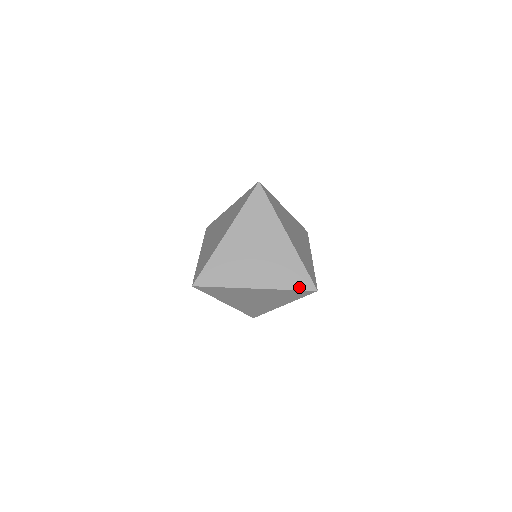
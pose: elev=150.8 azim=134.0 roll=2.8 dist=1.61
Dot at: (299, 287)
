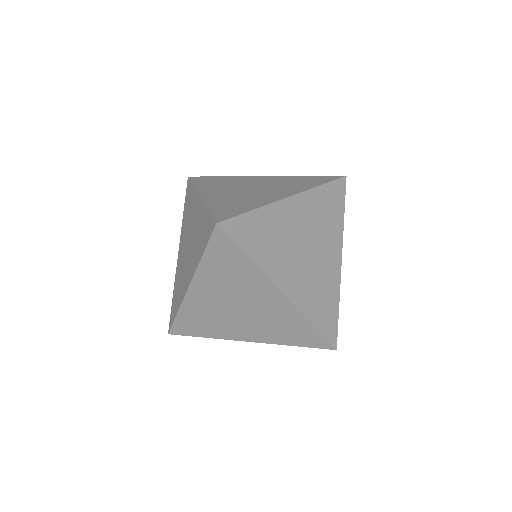
Dot at: (327, 181)
